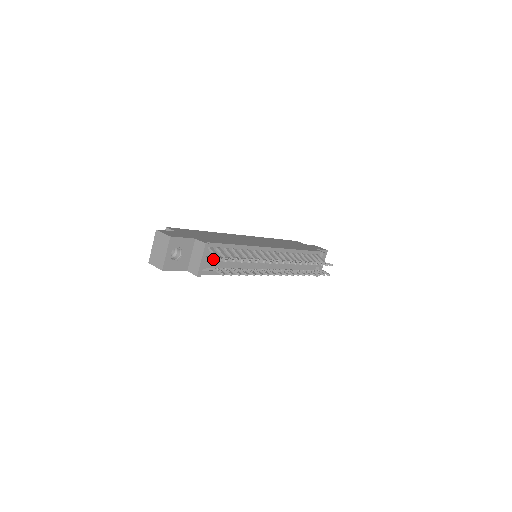
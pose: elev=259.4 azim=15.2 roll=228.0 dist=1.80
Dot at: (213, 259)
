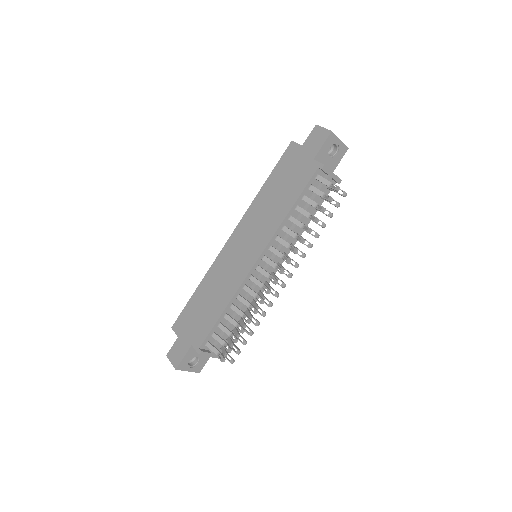
Dot at: (218, 344)
